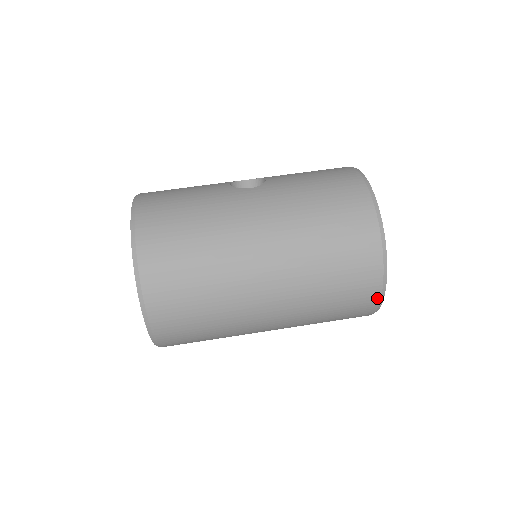
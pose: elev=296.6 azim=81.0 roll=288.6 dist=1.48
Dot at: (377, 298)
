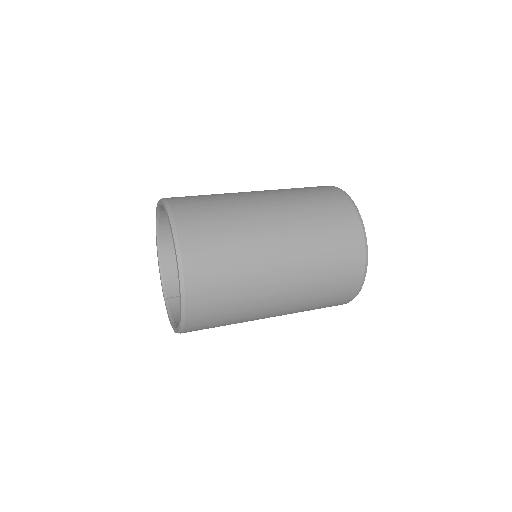
Dot at: (363, 261)
